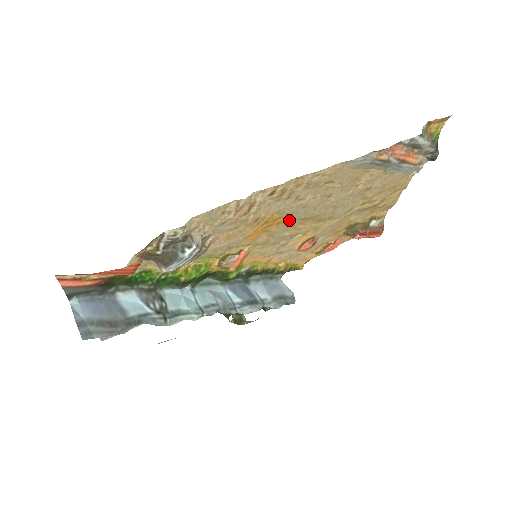
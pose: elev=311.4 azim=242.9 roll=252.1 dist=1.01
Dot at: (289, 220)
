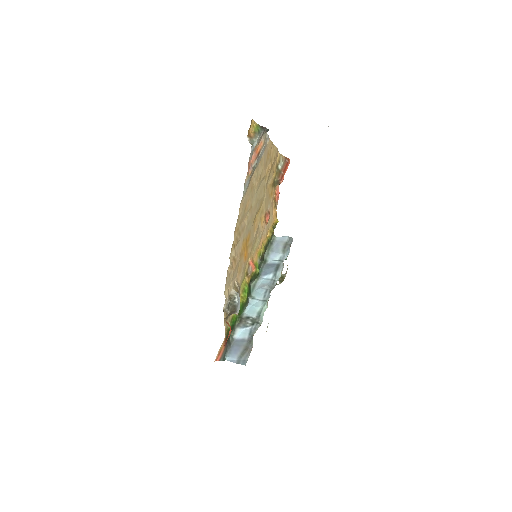
Dot at: (250, 233)
